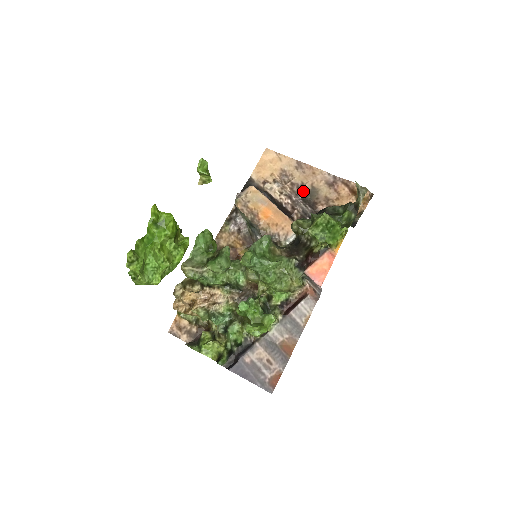
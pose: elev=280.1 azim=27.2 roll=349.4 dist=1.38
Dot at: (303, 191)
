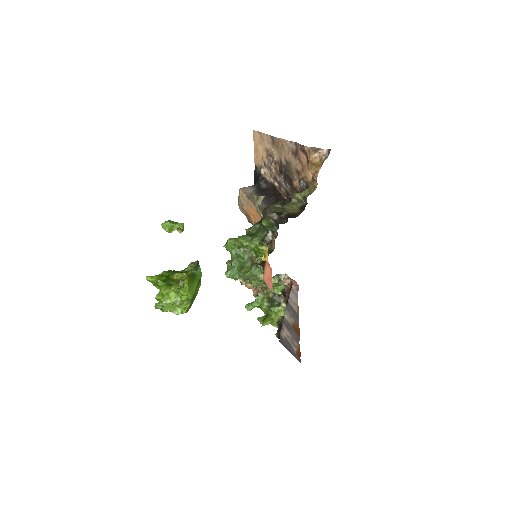
Dot at: (282, 169)
